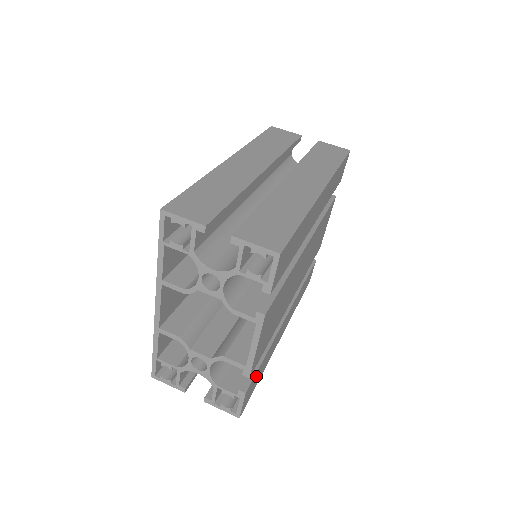
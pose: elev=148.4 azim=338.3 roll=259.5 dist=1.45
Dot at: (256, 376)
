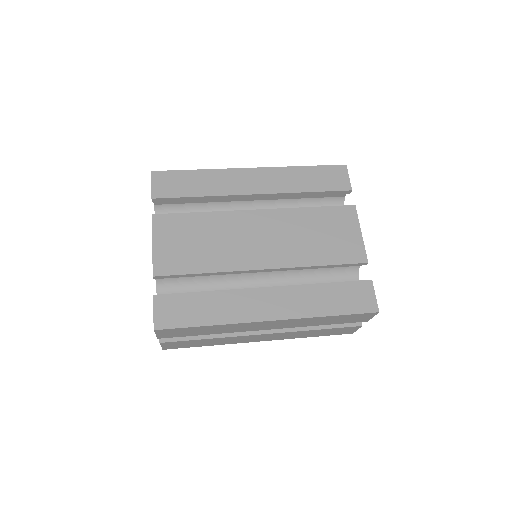
Dot at: (183, 302)
